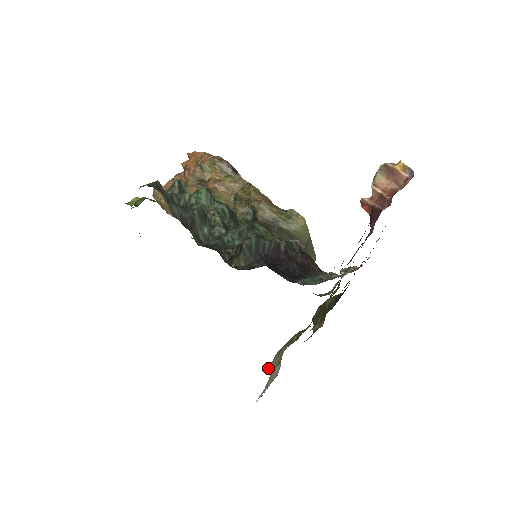
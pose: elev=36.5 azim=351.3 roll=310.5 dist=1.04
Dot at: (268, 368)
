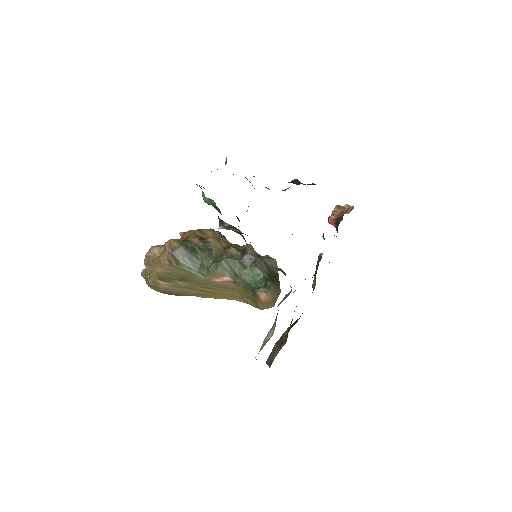
Dot at: (277, 306)
